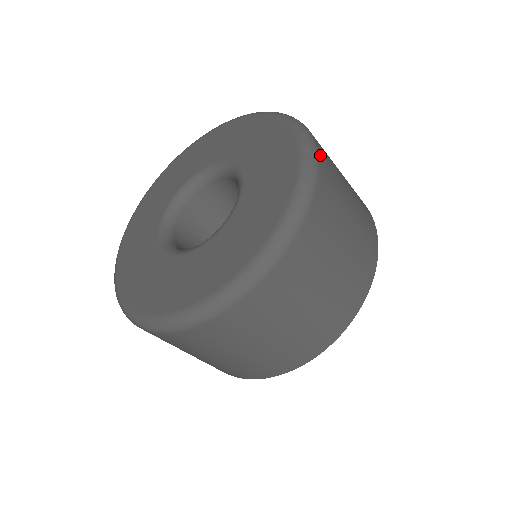
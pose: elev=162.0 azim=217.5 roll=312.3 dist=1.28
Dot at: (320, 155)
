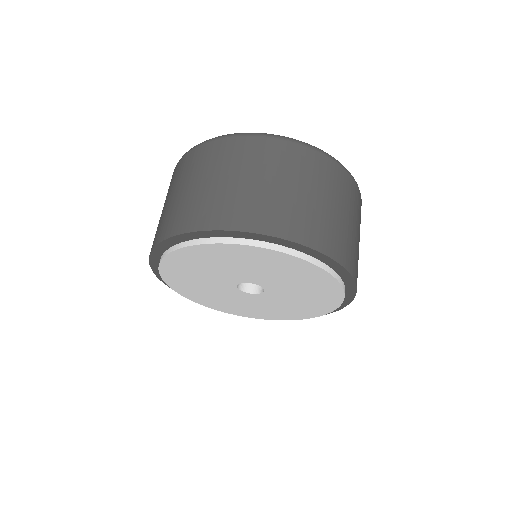
Dot at: (333, 163)
